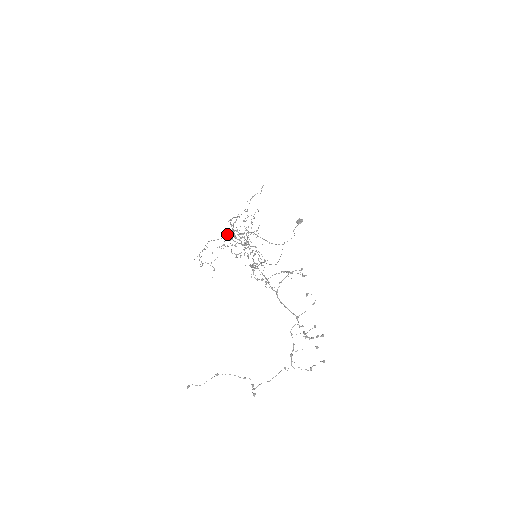
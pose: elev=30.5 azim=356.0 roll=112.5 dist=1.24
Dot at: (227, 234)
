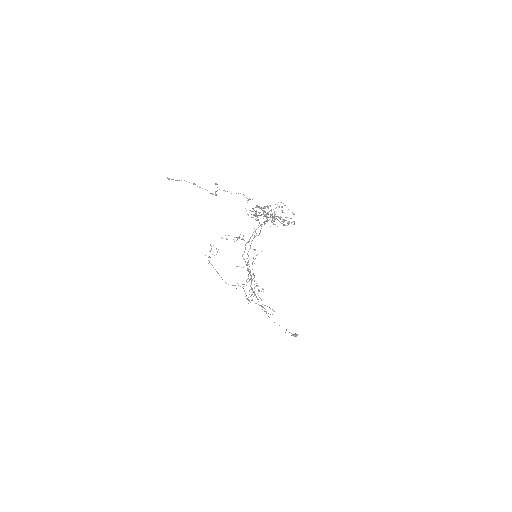
Dot at: (244, 240)
